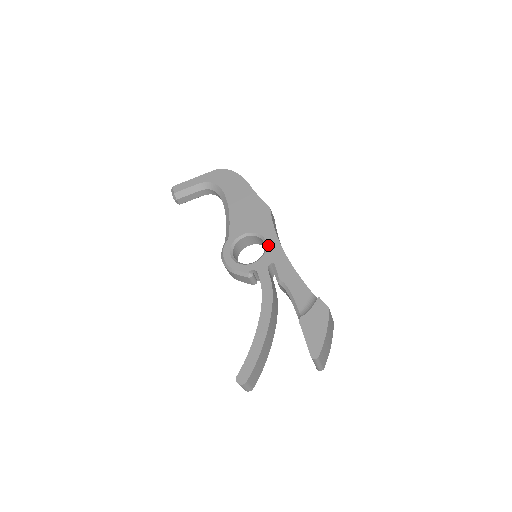
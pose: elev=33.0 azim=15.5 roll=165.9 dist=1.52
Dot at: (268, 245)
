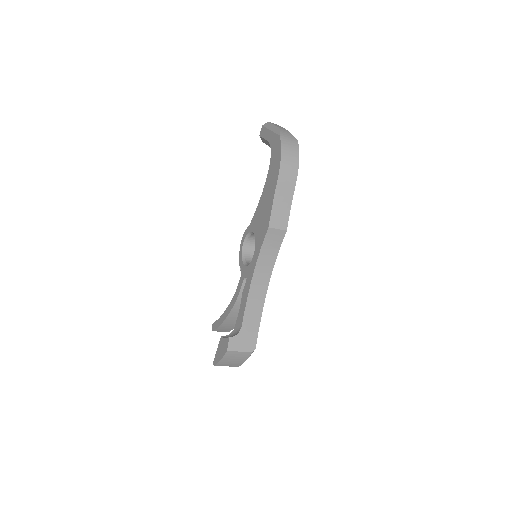
Dot at: (252, 261)
